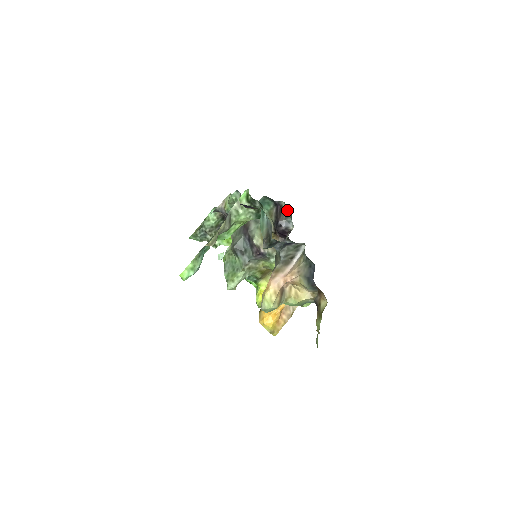
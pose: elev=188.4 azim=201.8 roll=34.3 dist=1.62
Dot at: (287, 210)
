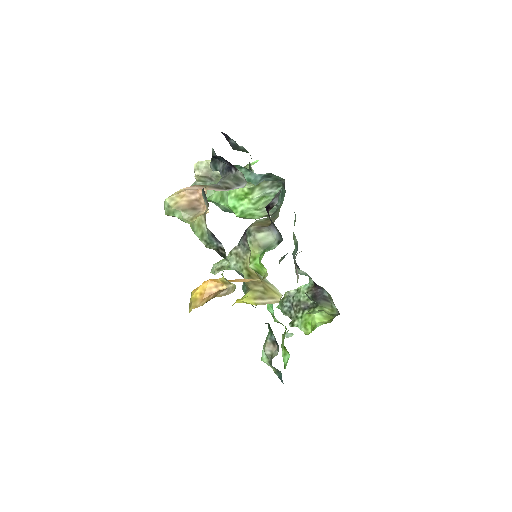
Dot at: occluded
